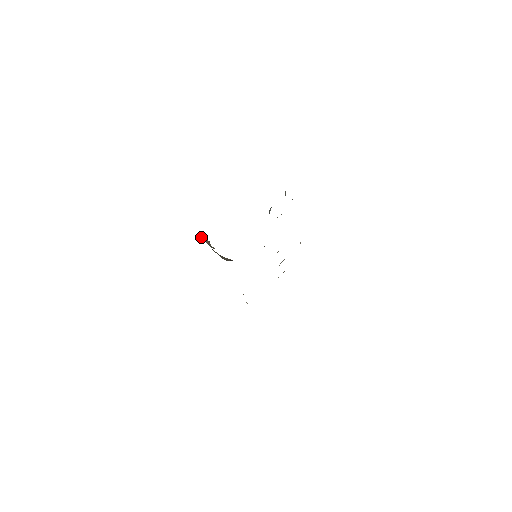
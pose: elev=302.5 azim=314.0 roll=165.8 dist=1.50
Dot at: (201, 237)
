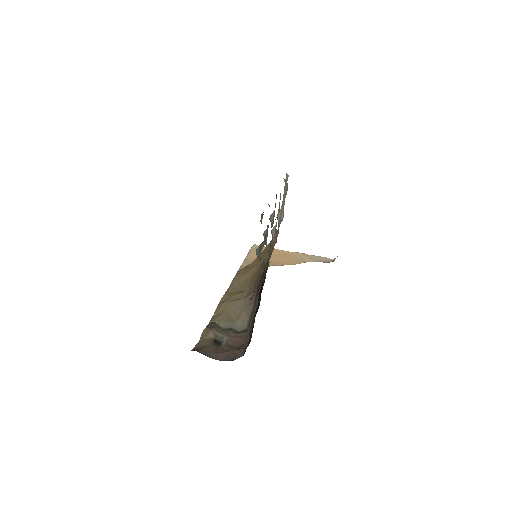
Dot at: (202, 338)
